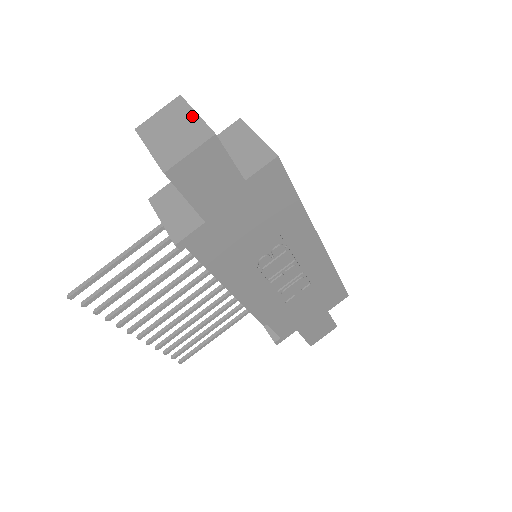
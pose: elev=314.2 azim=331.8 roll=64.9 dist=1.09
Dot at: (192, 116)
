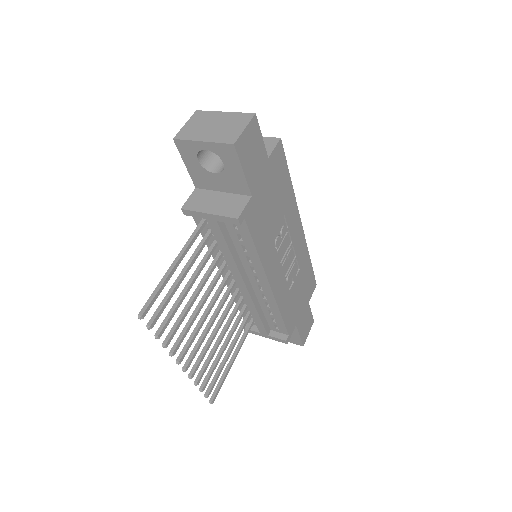
Dot at: (223, 114)
